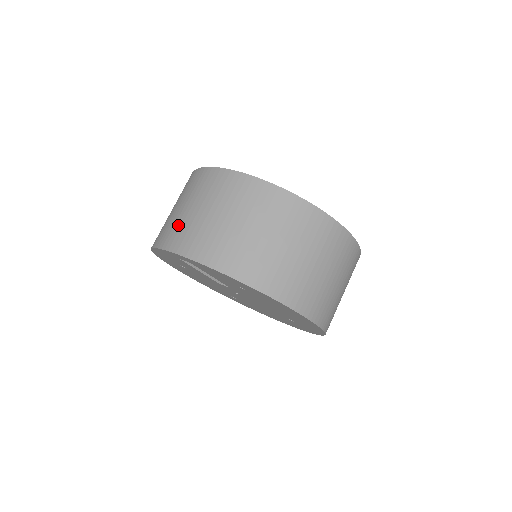
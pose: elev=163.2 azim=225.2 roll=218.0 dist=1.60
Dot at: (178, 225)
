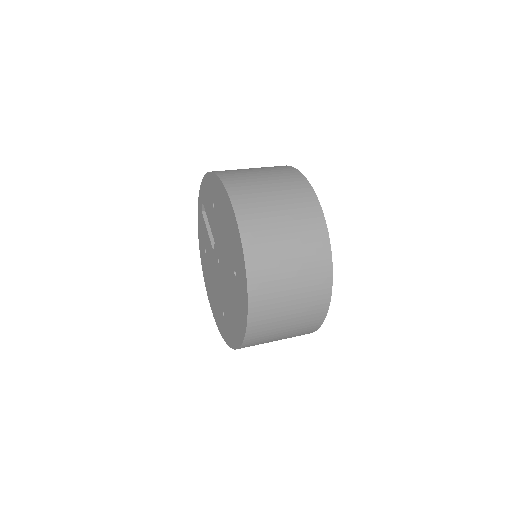
Dot at: occluded
